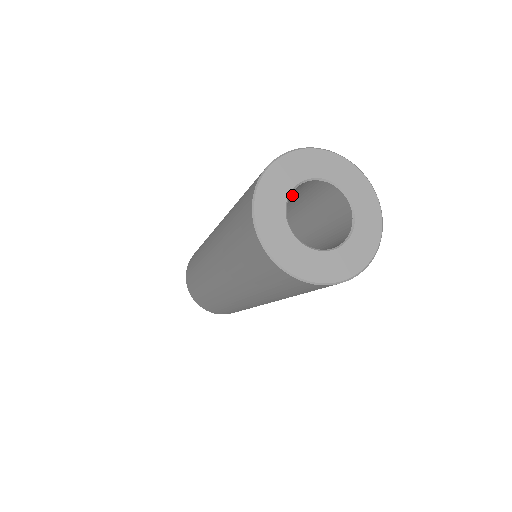
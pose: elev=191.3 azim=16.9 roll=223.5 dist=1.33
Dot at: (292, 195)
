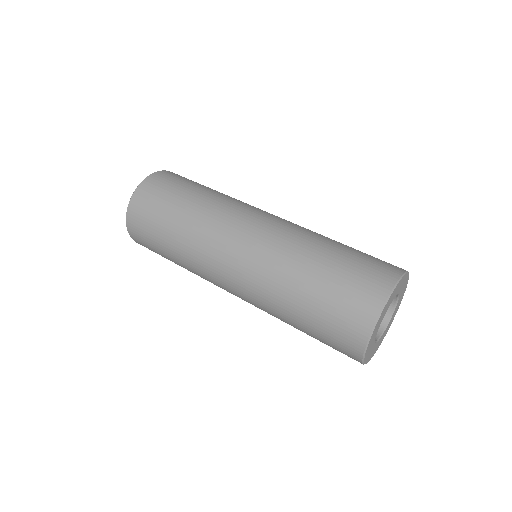
Dot at: occluded
